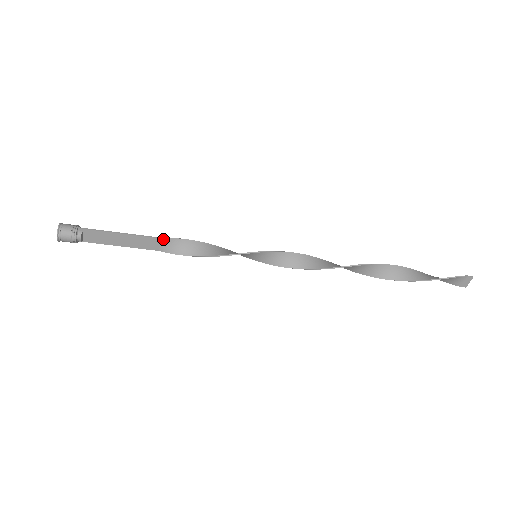
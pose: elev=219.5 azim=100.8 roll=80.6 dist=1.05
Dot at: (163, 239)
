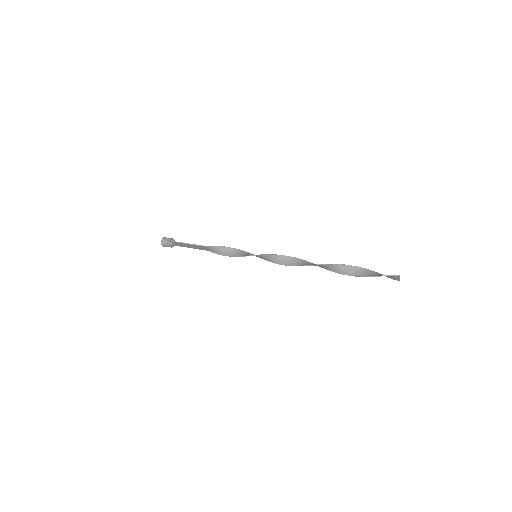
Dot at: (207, 247)
